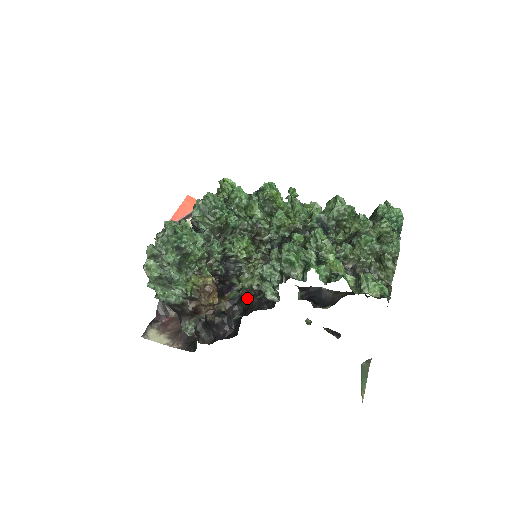
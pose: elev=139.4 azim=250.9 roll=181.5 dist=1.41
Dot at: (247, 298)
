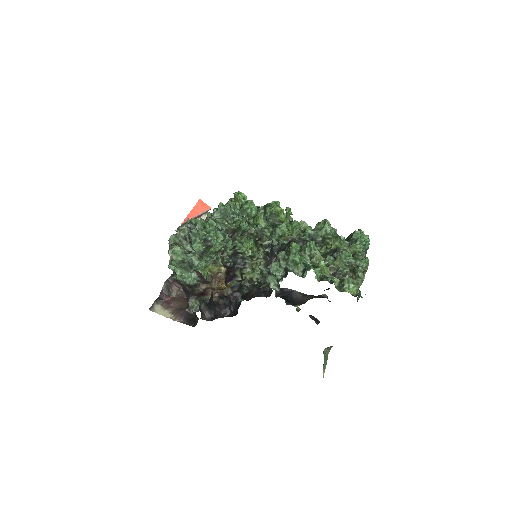
Dot at: (247, 287)
